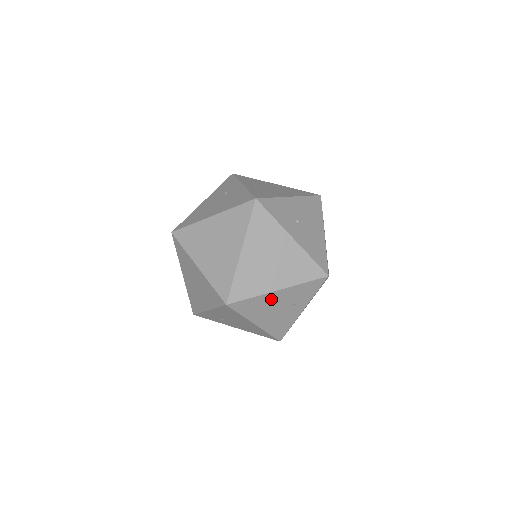
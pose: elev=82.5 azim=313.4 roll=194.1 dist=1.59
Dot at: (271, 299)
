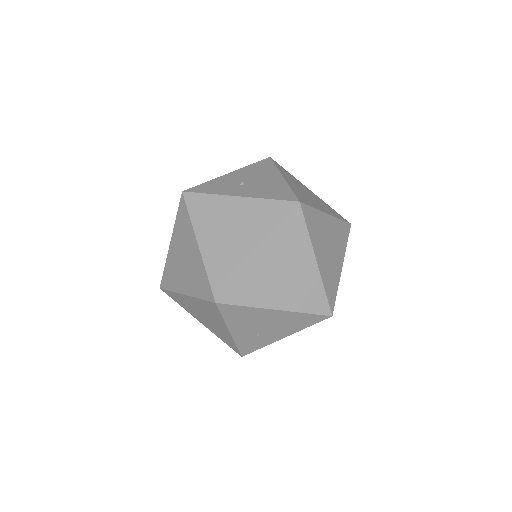
Dot at: (261, 268)
